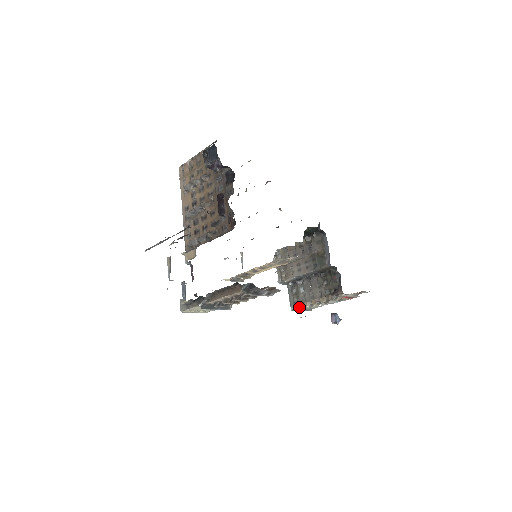
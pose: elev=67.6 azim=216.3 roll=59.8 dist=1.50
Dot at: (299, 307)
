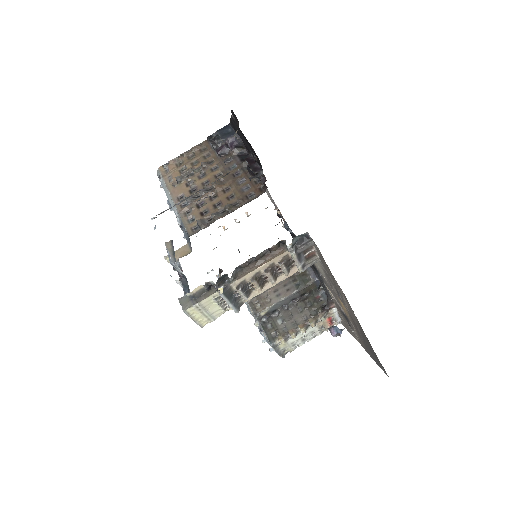
Dot at: (283, 338)
